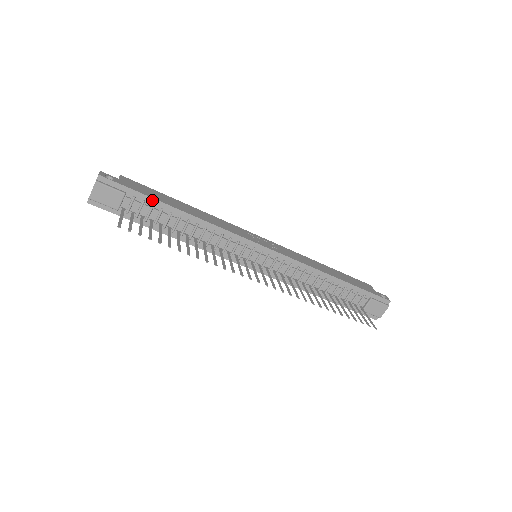
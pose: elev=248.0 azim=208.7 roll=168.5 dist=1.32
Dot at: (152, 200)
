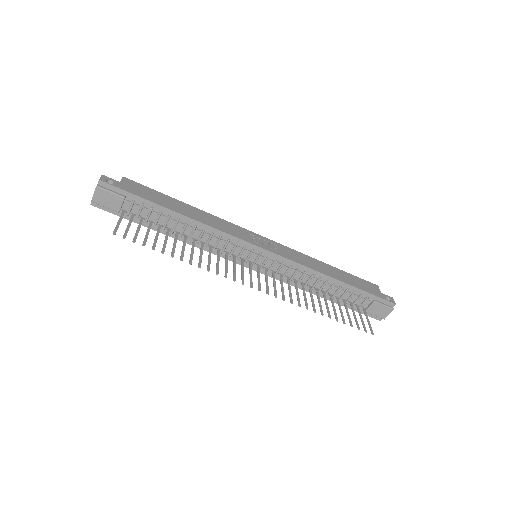
Dot at: (151, 203)
